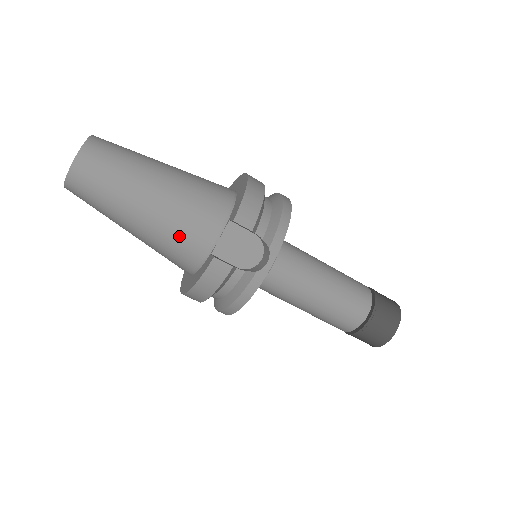
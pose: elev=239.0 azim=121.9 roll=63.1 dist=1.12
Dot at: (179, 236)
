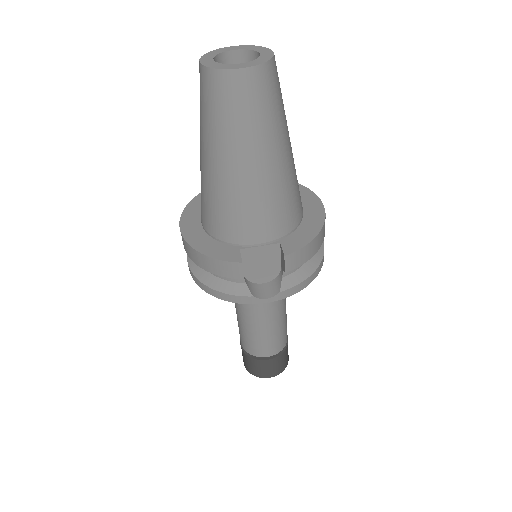
Dot at: (236, 212)
